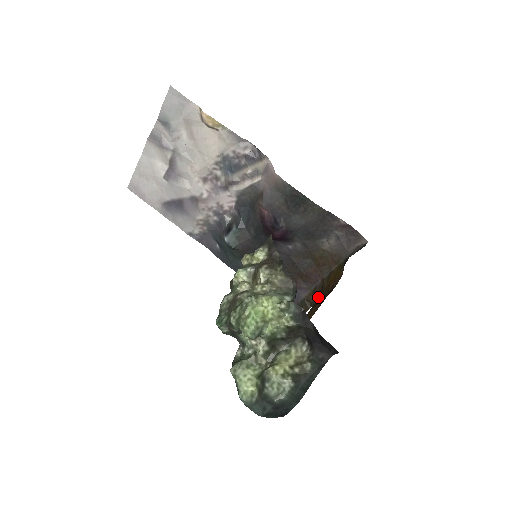
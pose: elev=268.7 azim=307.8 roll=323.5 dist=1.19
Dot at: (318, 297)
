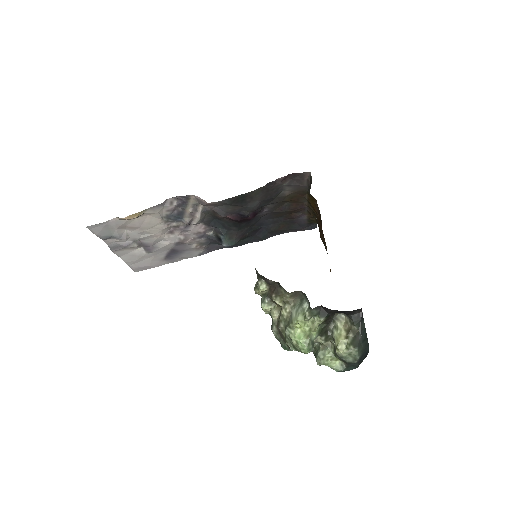
Dot at: (316, 219)
